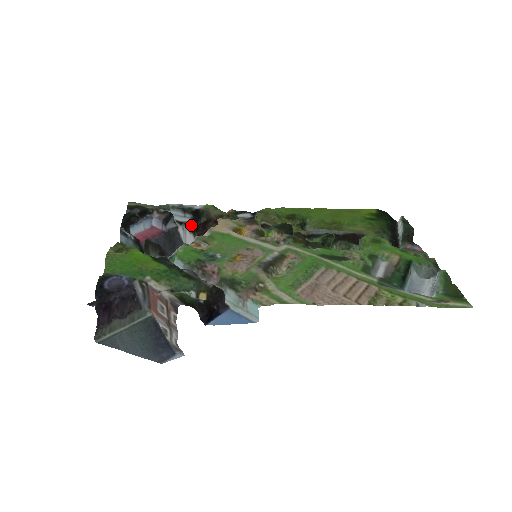
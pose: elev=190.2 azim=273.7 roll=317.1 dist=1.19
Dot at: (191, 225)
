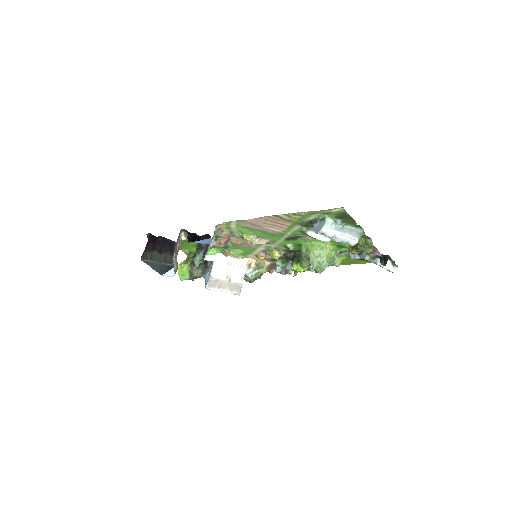
Dot at: occluded
